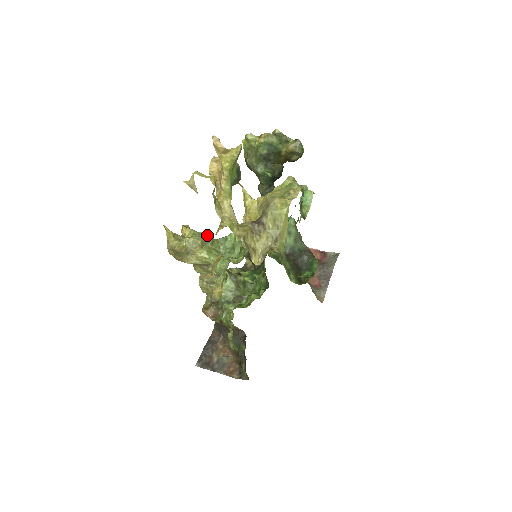
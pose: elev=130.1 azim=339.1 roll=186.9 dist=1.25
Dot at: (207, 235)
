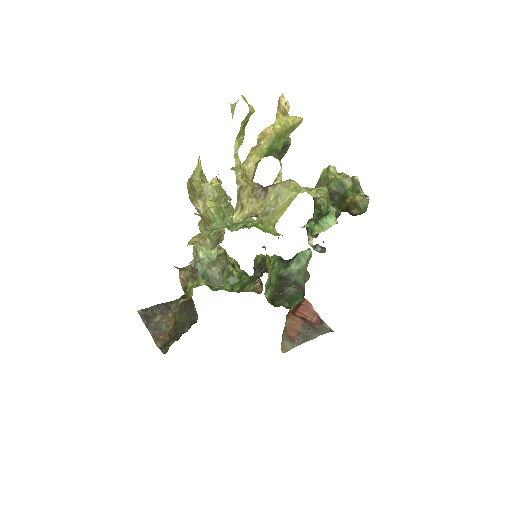
Dot at: (228, 198)
